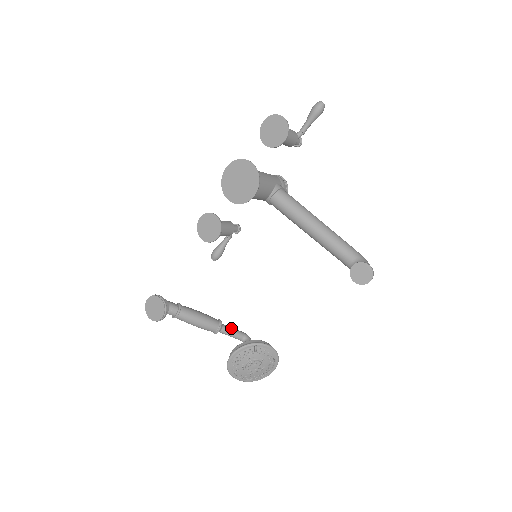
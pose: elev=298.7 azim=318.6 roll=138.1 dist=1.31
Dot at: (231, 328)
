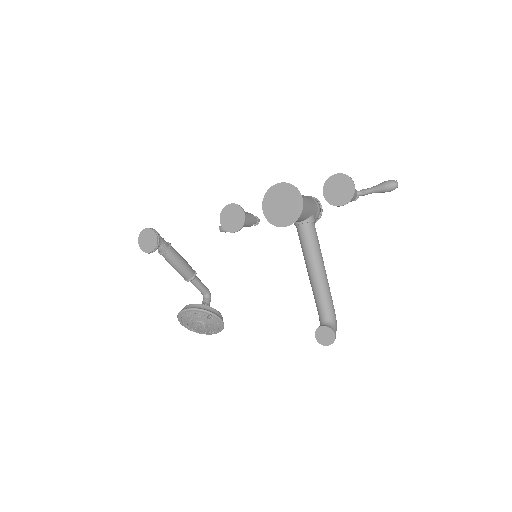
Dot at: (201, 282)
